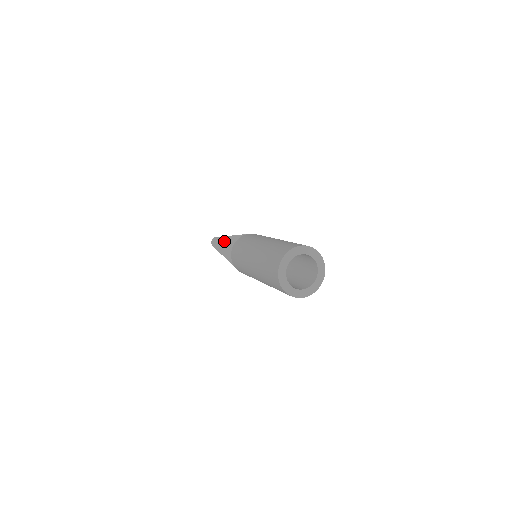
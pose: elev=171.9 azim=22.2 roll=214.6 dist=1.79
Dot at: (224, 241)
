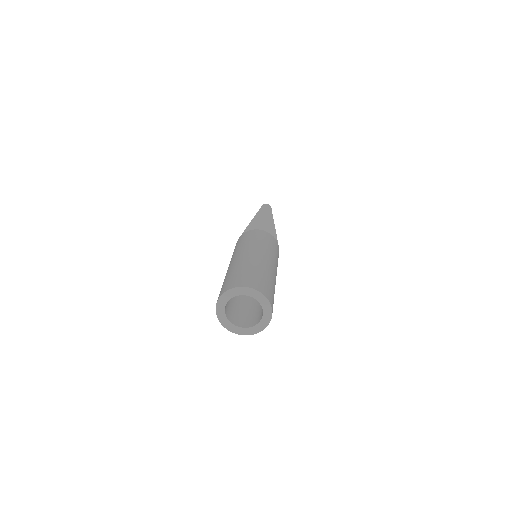
Dot at: occluded
